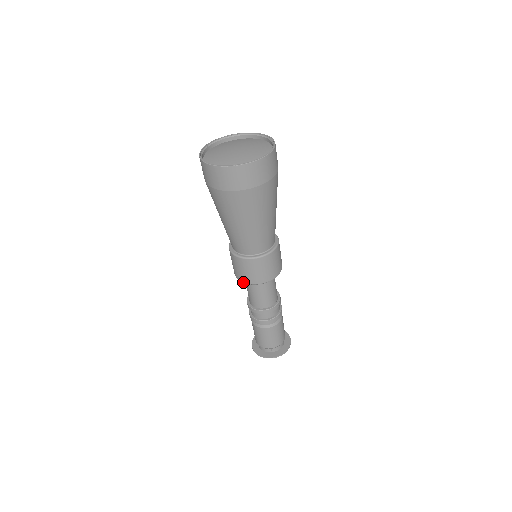
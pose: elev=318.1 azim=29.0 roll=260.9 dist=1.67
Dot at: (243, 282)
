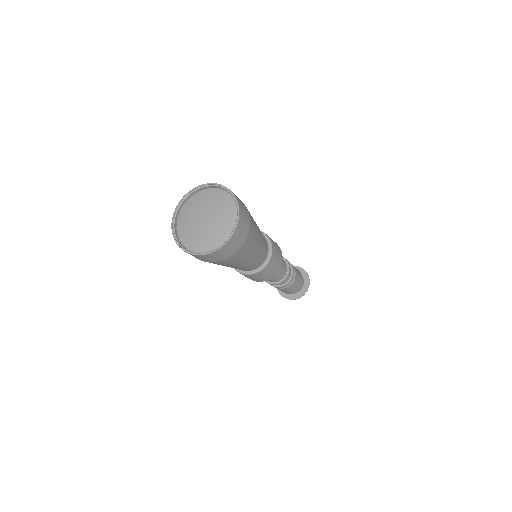
Dot at: occluded
